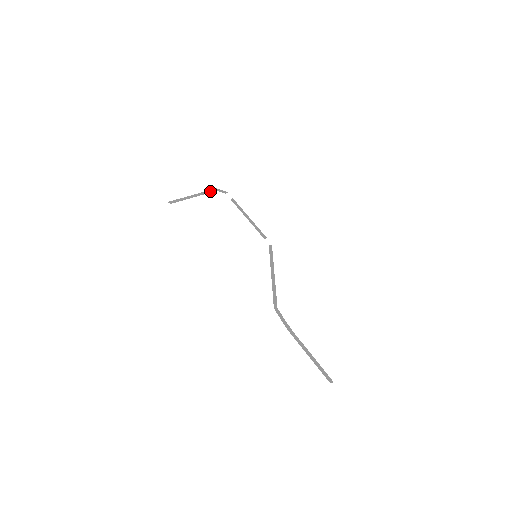
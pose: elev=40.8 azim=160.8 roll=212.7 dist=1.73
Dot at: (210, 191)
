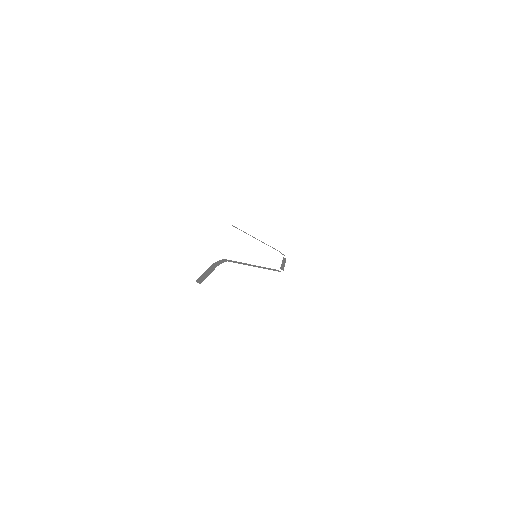
Dot at: occluded
